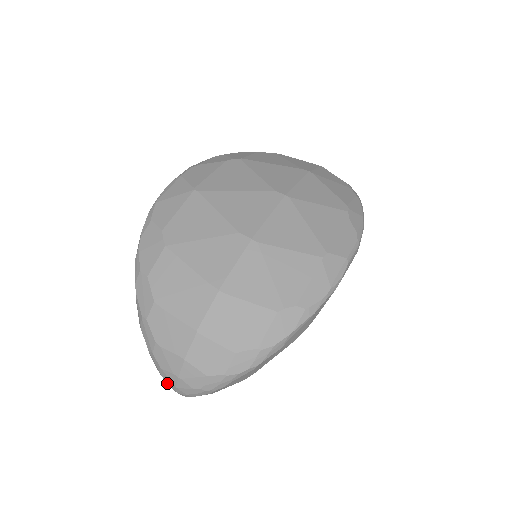
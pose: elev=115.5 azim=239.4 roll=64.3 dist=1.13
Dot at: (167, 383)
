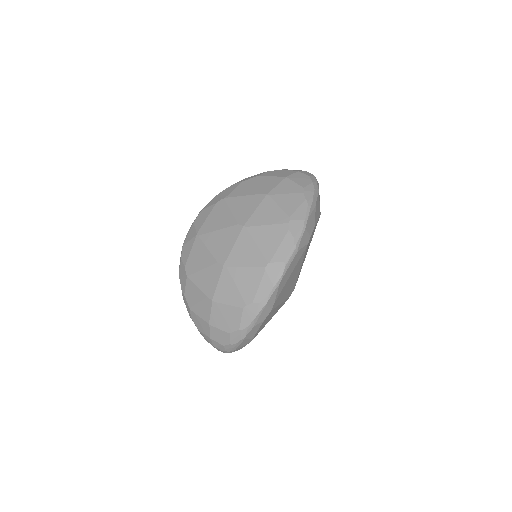
Dot at: occluded
